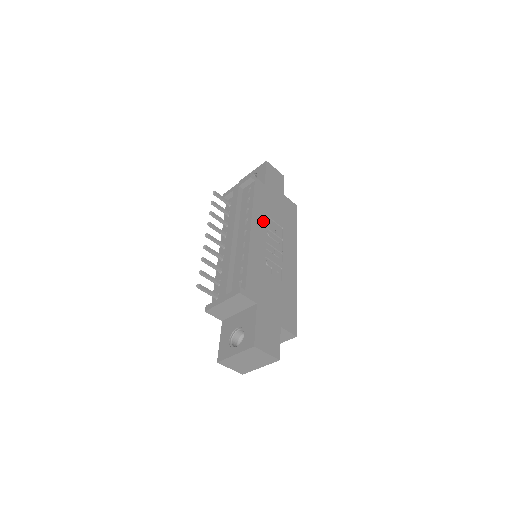
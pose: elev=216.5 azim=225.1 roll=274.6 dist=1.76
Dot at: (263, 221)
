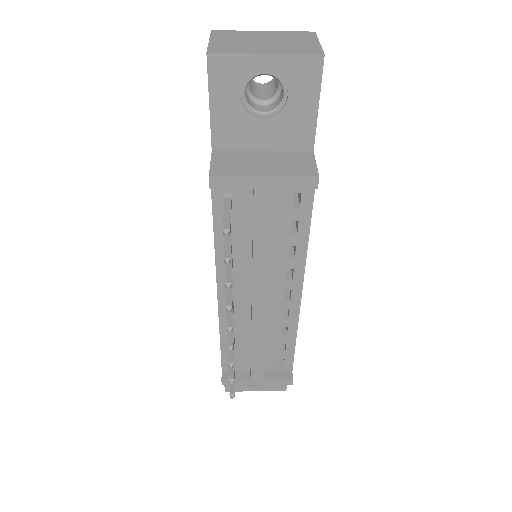
Dot at: occluded
